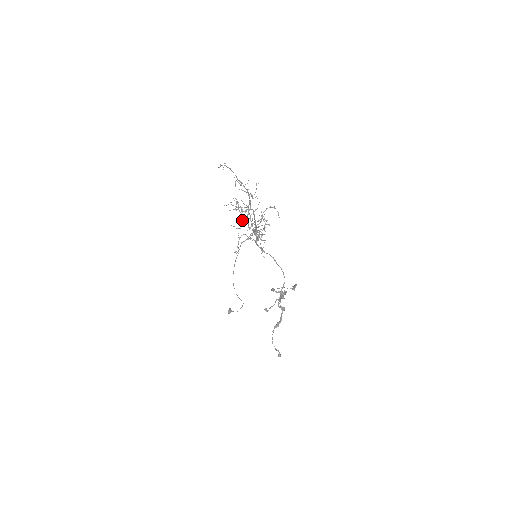
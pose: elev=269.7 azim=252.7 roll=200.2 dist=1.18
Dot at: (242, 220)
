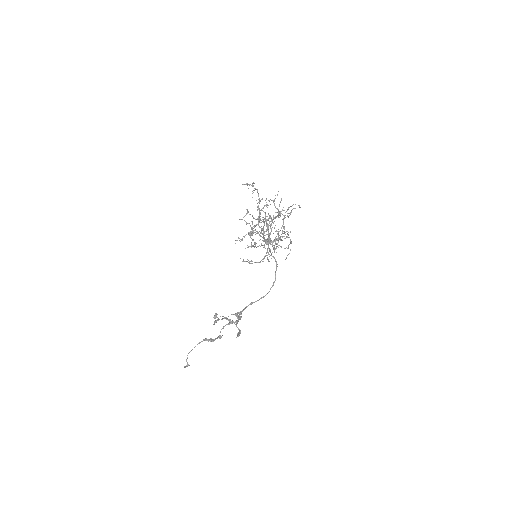
Dot at: occluded
